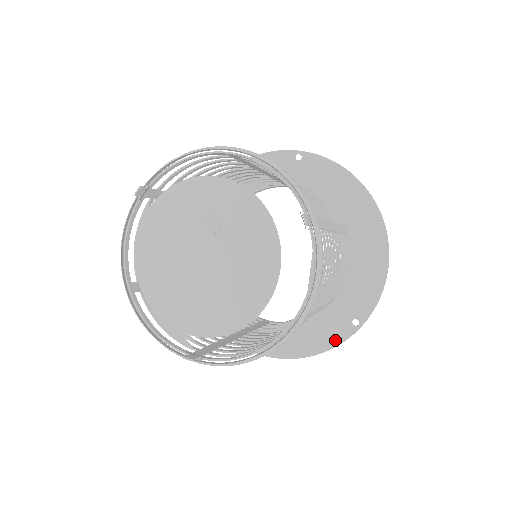
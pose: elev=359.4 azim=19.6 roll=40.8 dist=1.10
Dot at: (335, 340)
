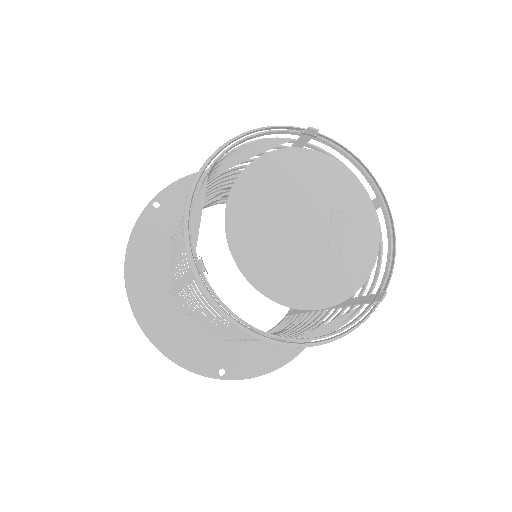
Dot at: (195, 366)
